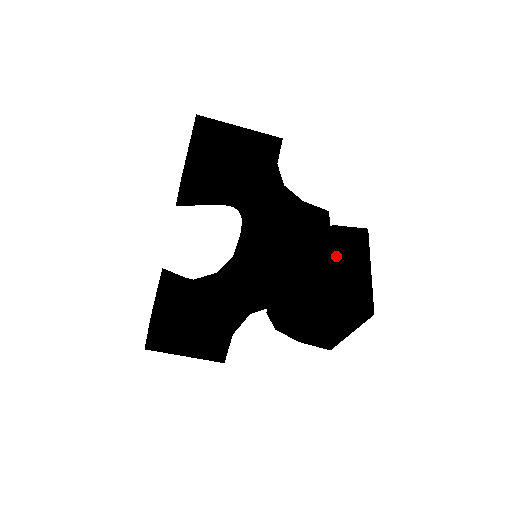
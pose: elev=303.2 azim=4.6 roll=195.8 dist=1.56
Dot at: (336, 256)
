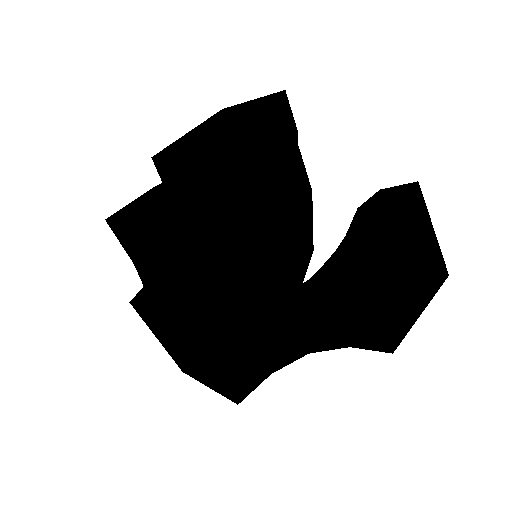
Dot at: occluded
